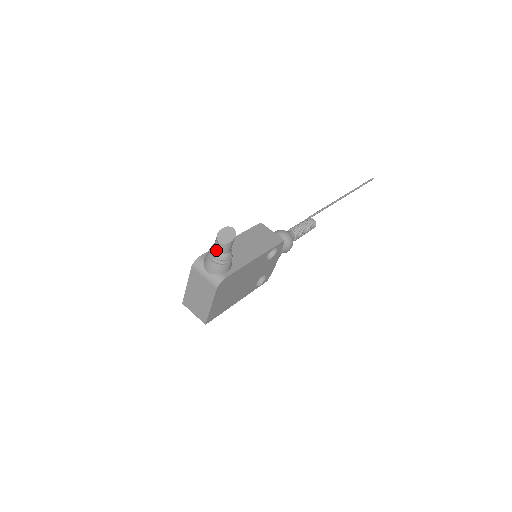
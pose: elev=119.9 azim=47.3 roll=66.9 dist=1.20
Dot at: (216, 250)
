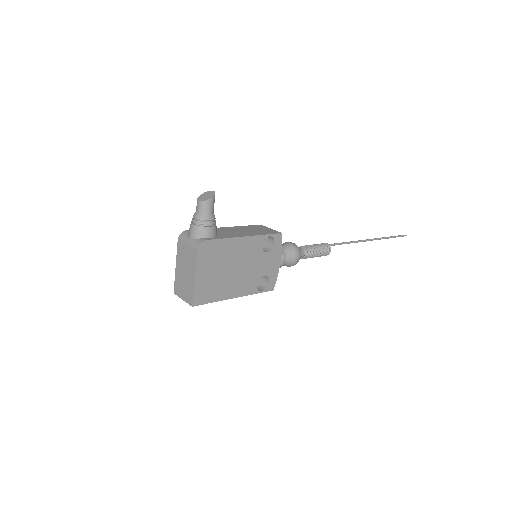
Dot at: (197, 212)
